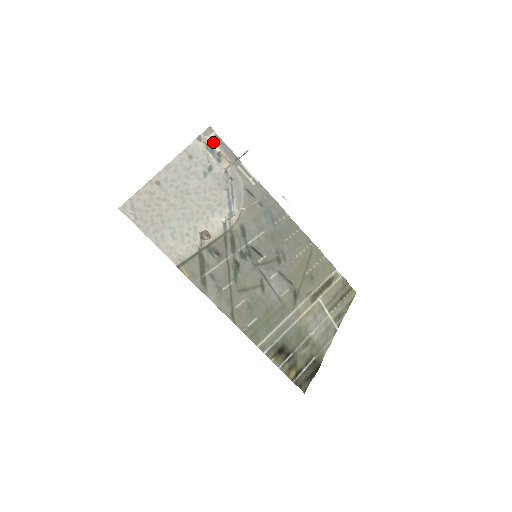
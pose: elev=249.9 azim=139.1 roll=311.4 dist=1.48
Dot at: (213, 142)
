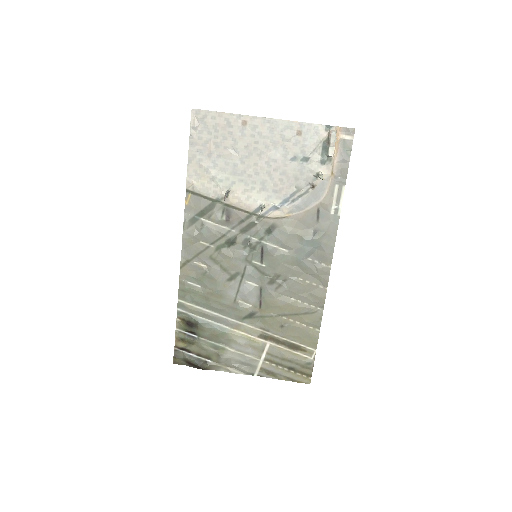
Dot at: (334, 143)
